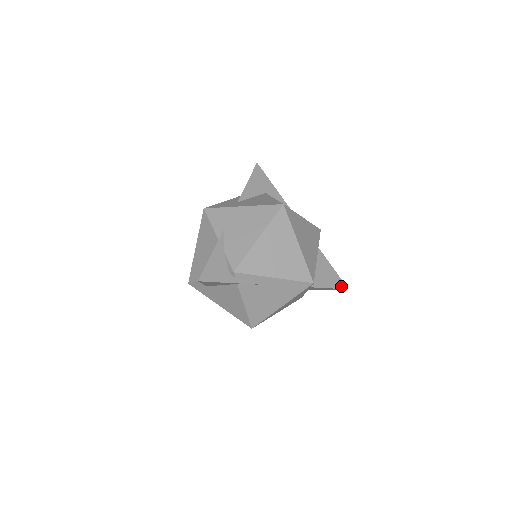
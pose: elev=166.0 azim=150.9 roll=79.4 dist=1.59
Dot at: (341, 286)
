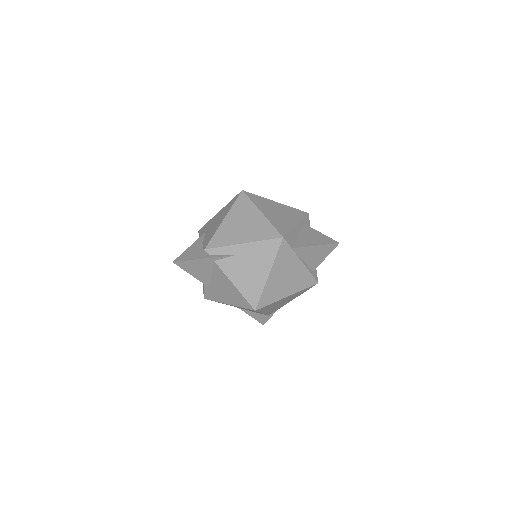
Dot at: (330, 242)
